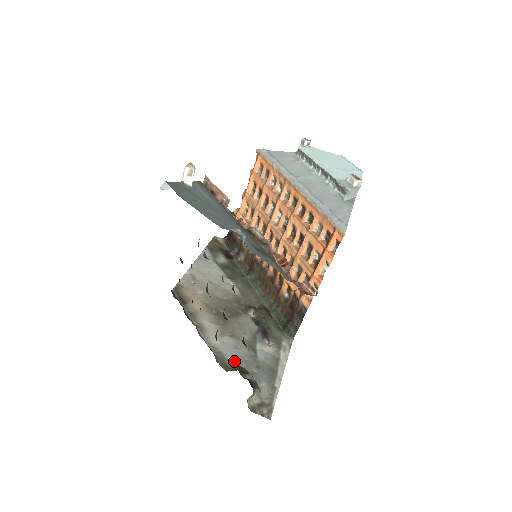
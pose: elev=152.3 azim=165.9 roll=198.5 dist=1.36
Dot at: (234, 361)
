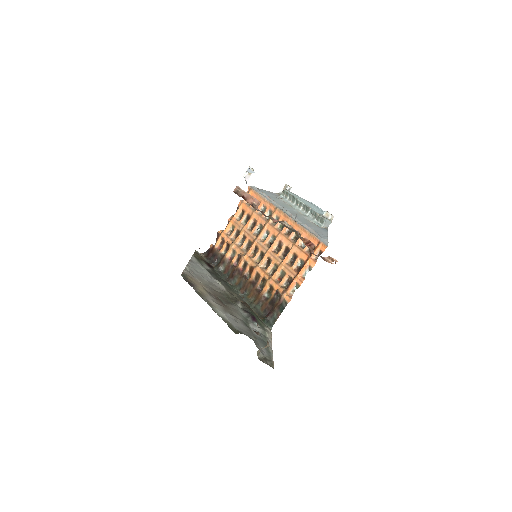
Dot at: (239, 329)
